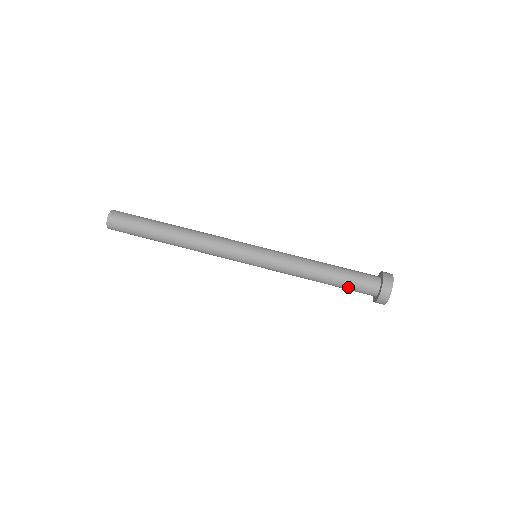
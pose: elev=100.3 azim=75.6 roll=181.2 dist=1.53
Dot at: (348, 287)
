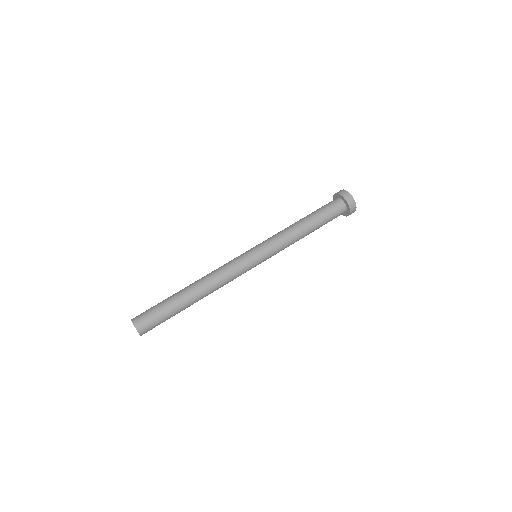
Dot at: (324, 214)
